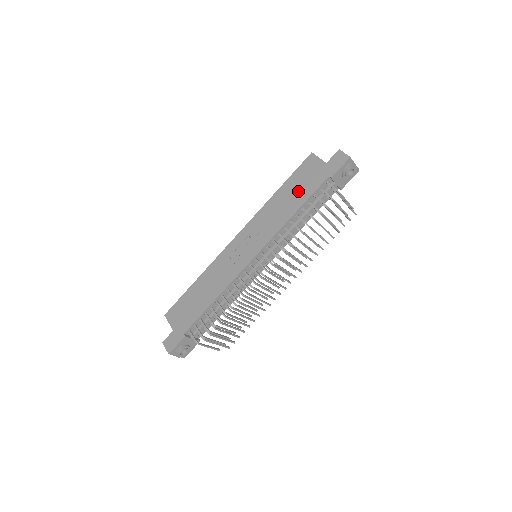
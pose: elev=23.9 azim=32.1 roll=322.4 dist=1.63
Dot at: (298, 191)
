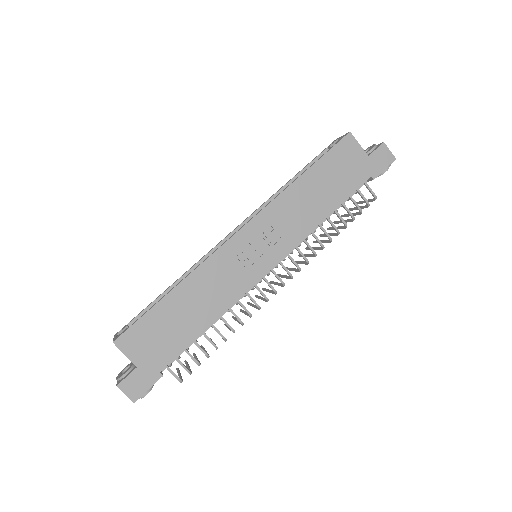
Dot at: (333, 185)
